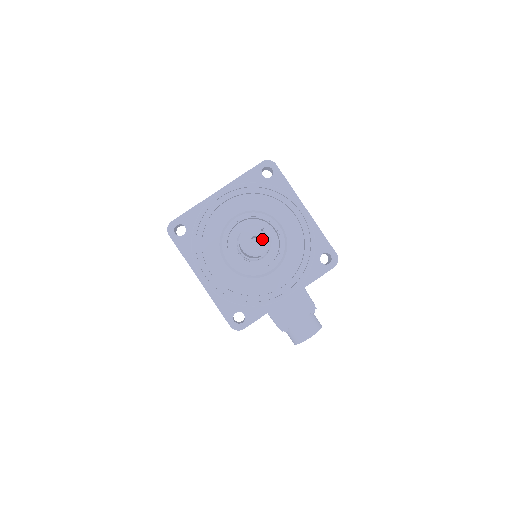
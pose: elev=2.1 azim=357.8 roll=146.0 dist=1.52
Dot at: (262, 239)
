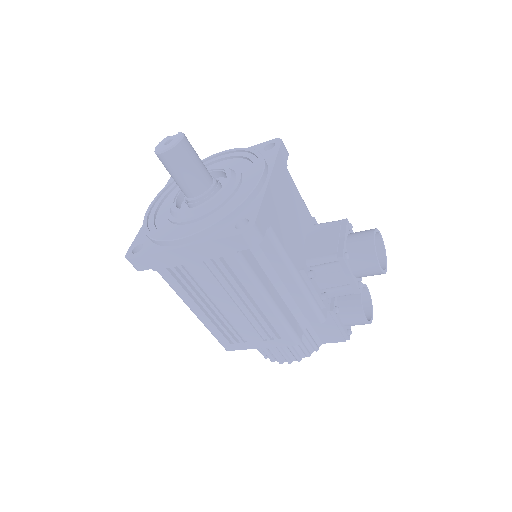
Dot at: (173, 137)
